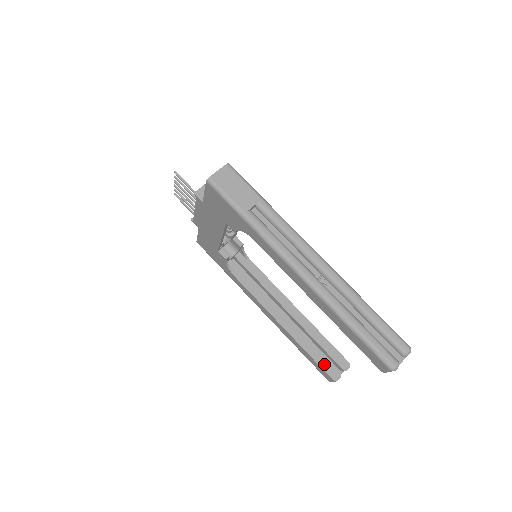
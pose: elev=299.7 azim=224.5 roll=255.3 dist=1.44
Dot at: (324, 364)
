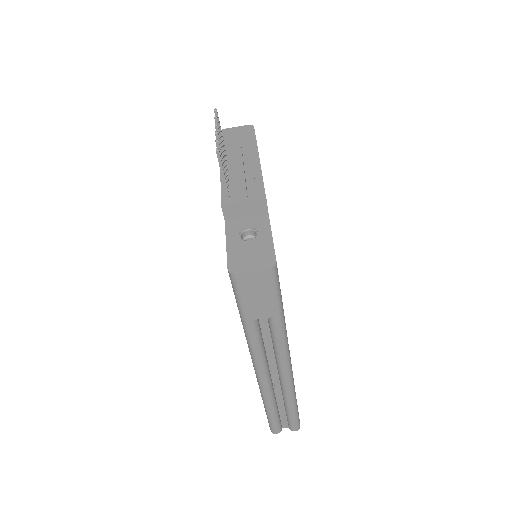
Dot at: occluded
